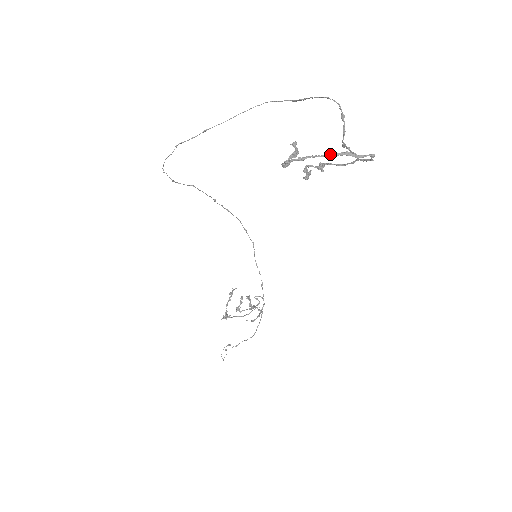
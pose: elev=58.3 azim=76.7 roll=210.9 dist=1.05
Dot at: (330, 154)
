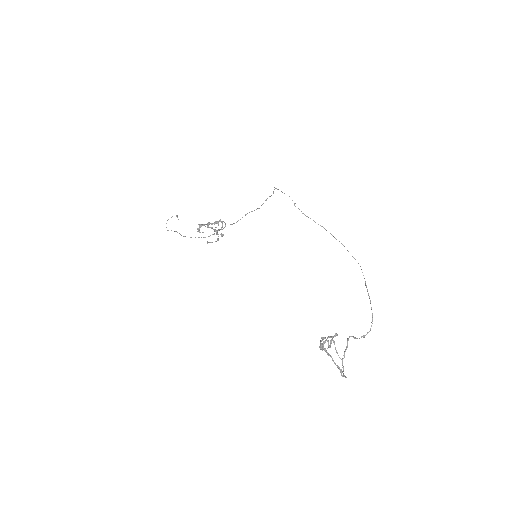
Dot at: (337, 366)
